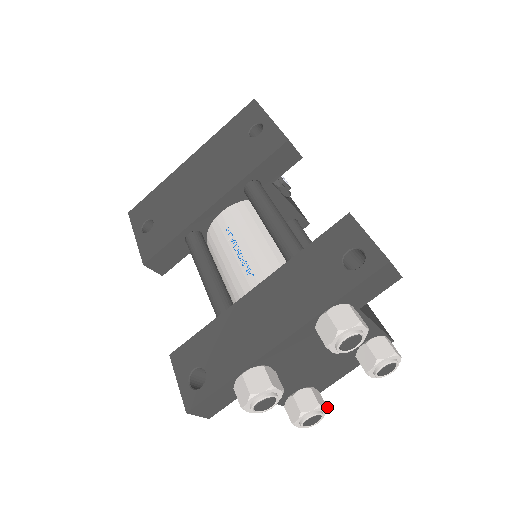
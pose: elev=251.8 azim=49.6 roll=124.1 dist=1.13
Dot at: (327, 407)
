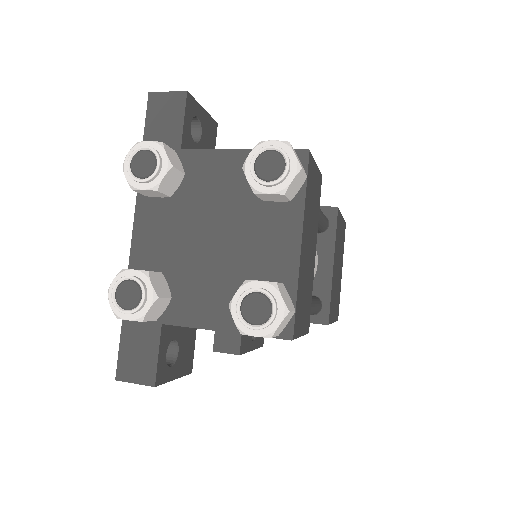
Dot at: (275, 282)
